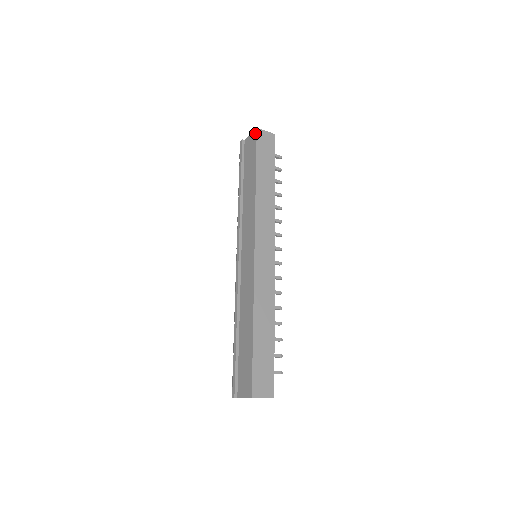
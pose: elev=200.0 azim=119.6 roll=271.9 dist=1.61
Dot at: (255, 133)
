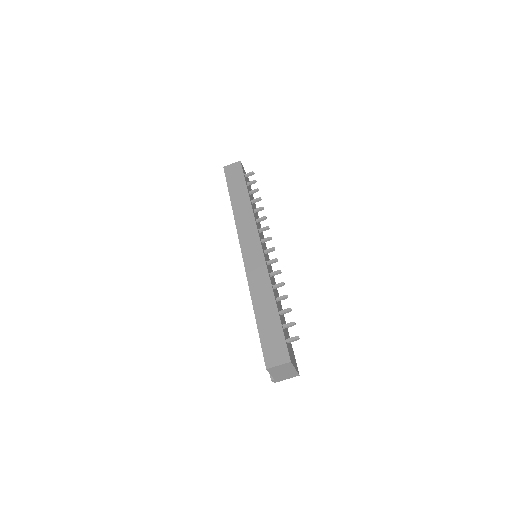
Dot at: (224, 171)
